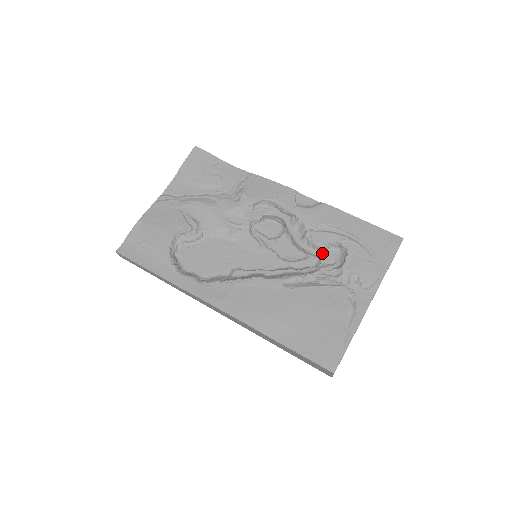
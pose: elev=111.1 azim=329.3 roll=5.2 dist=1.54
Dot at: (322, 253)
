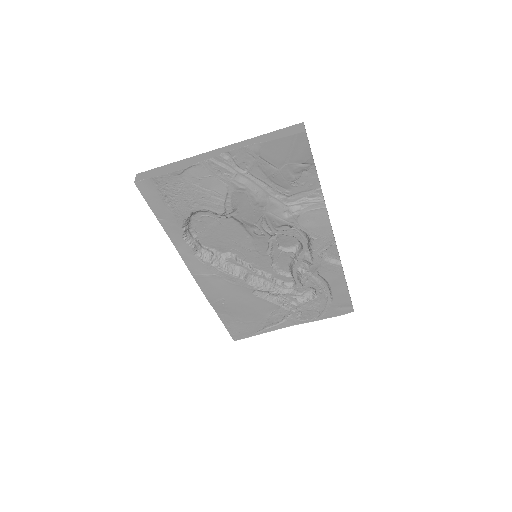
Dot at: (301, 284)
